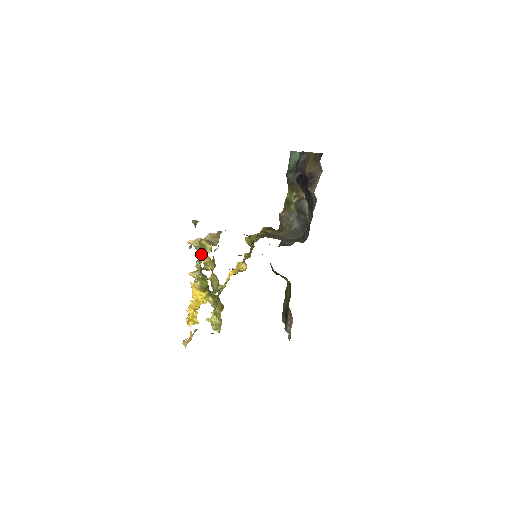
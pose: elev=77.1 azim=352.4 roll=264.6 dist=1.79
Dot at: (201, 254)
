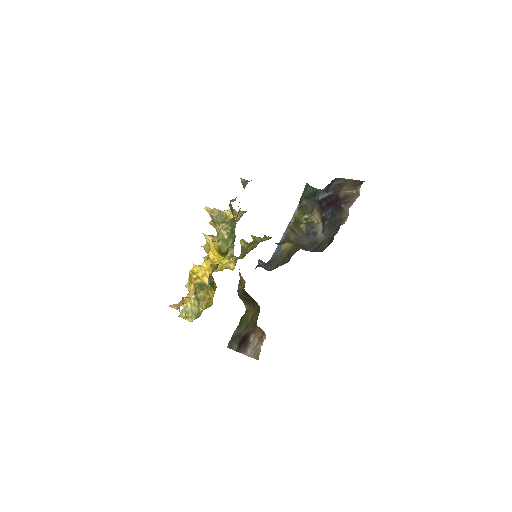
Dot at: (216, 224)
